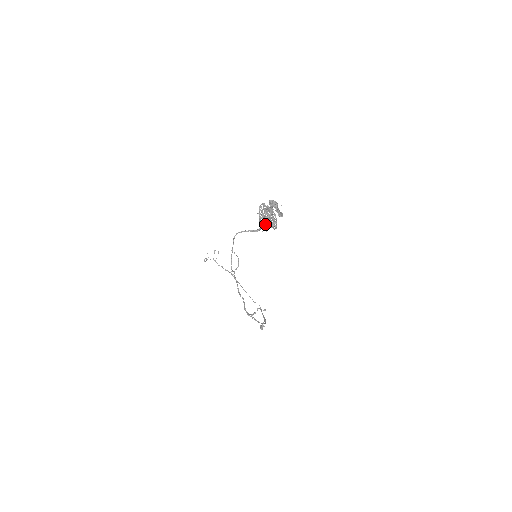
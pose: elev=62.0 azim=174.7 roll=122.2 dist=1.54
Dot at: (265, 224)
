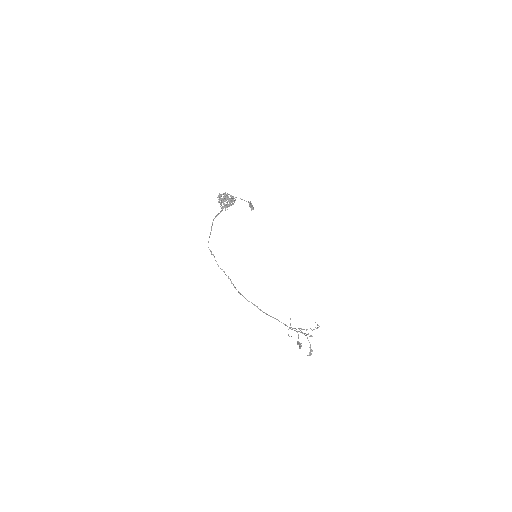
Dot at: occluded
